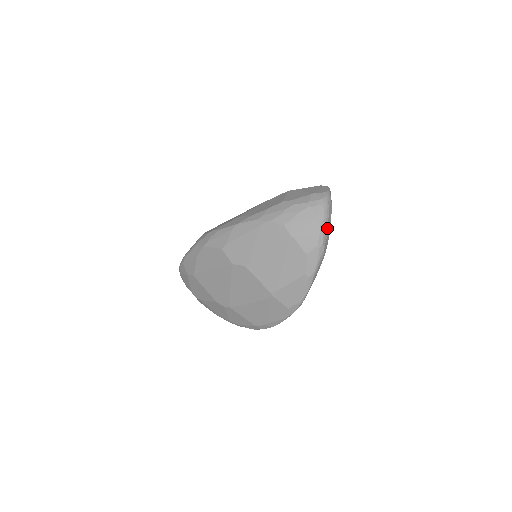
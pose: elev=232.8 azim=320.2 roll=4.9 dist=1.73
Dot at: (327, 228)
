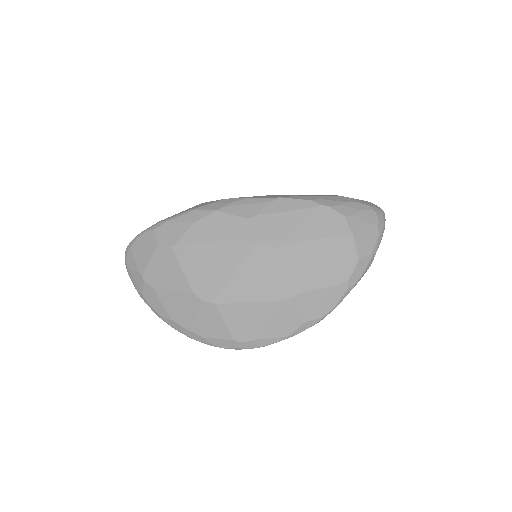
Dot at: (380, 241)
